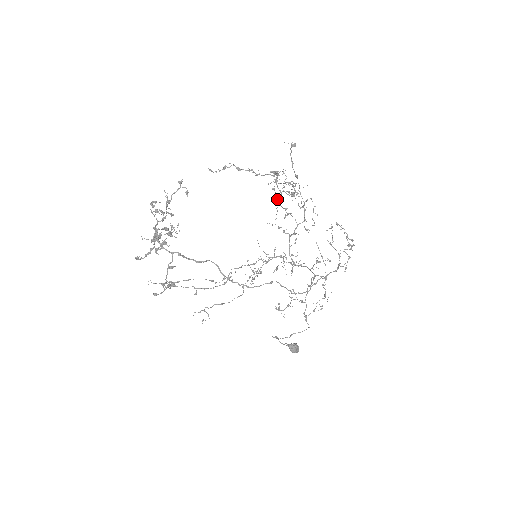
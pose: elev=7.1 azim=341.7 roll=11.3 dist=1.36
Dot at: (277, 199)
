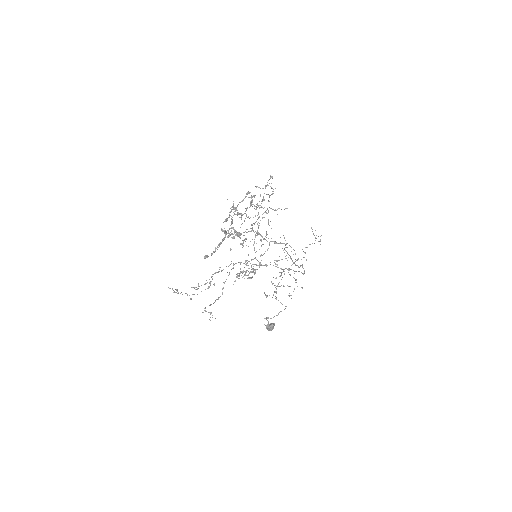
Dot at: (247, 217)
